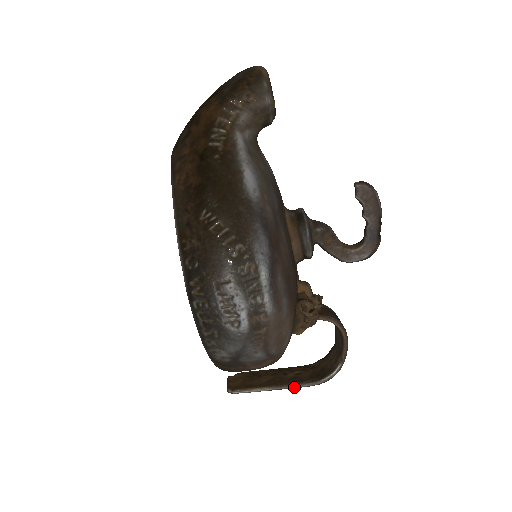
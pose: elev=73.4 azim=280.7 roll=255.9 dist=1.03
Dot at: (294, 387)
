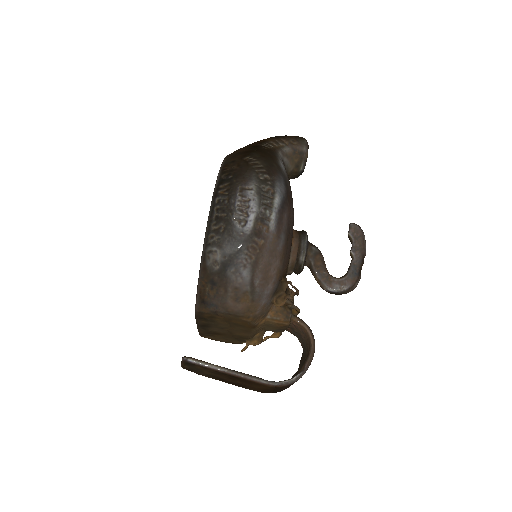
Dot at: (250, 378)
